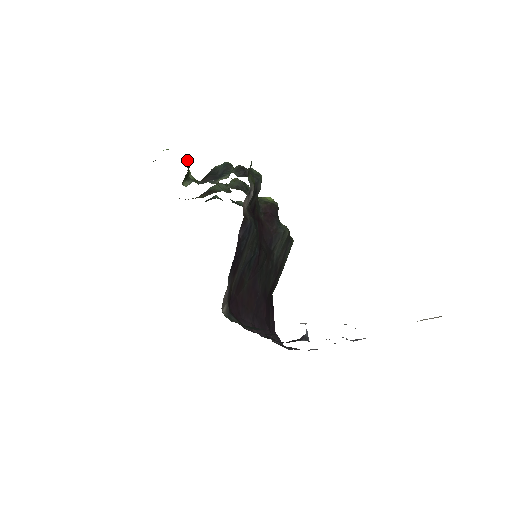
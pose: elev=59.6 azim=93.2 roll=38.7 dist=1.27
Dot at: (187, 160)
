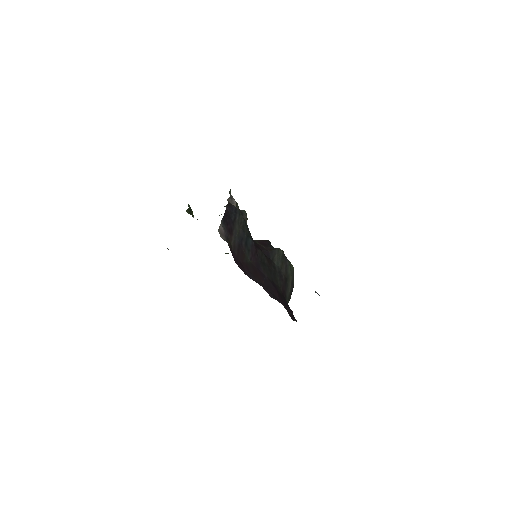
Dot at: (189, 206)
